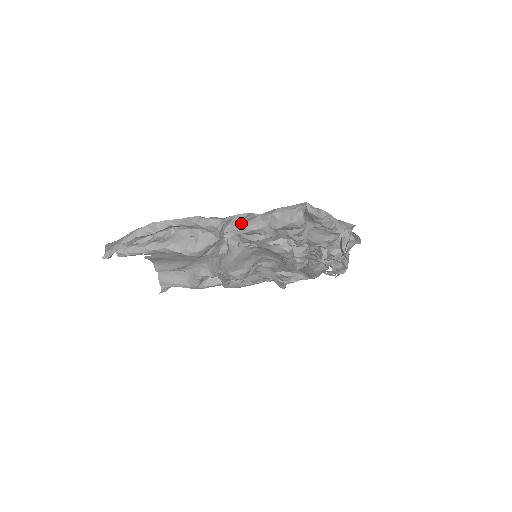
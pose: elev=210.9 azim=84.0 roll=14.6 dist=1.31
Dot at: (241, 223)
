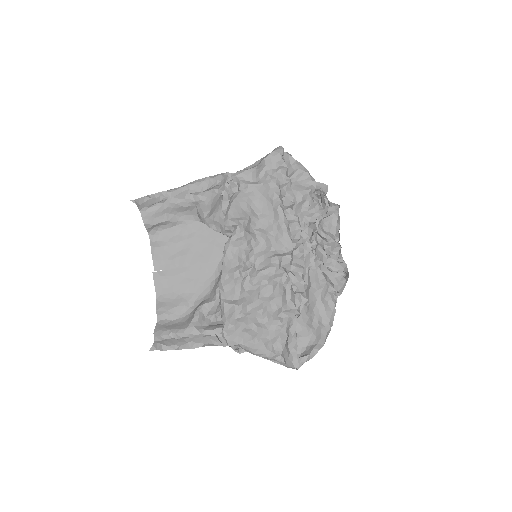
Dot at: occluded
